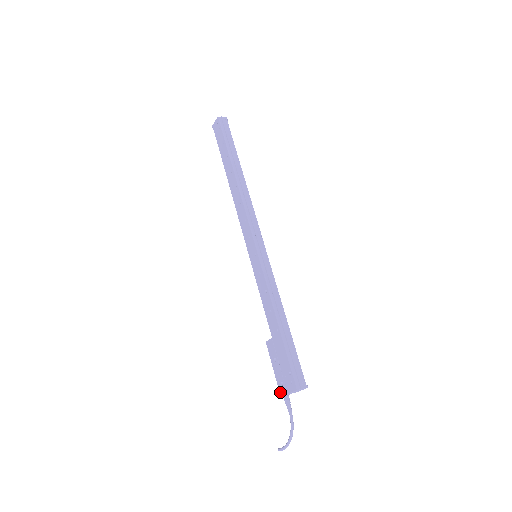
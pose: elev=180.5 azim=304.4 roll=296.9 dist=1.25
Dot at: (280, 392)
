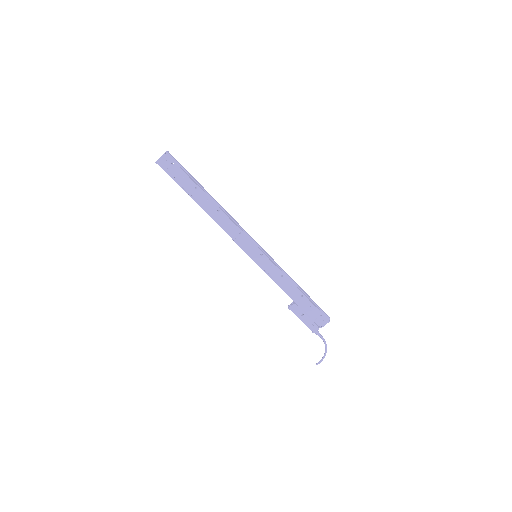
Dot at: (312, 331)
